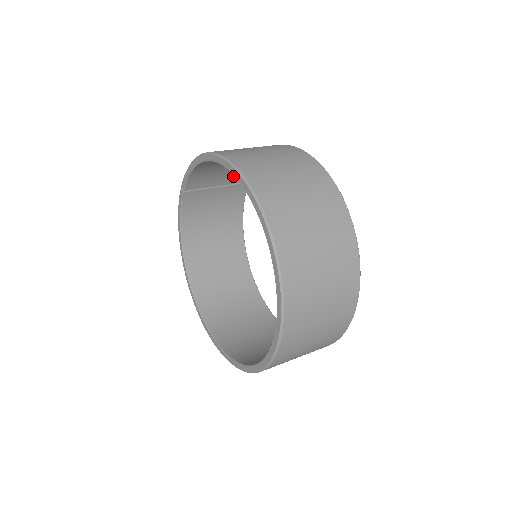
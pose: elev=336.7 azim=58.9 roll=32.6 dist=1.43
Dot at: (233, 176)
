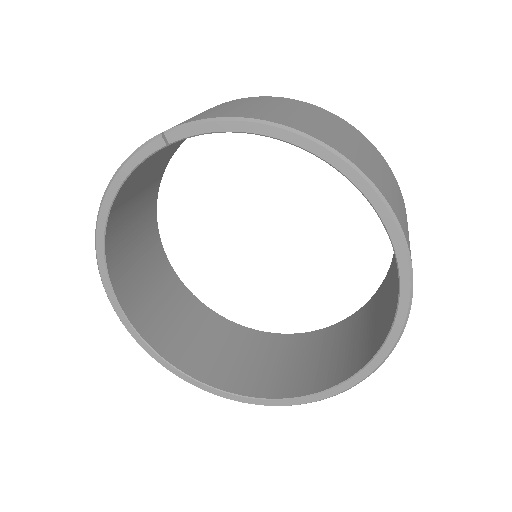
Dot at: occluded
